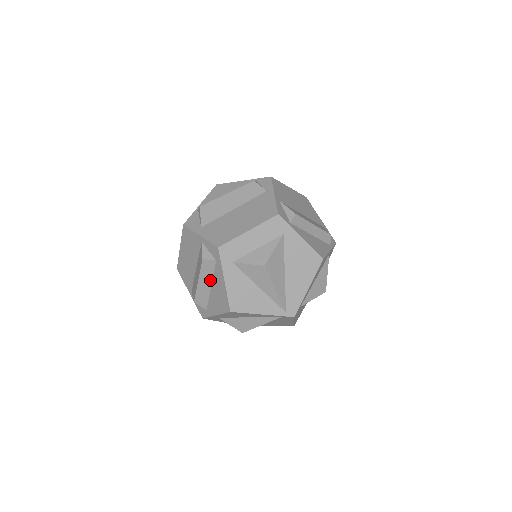
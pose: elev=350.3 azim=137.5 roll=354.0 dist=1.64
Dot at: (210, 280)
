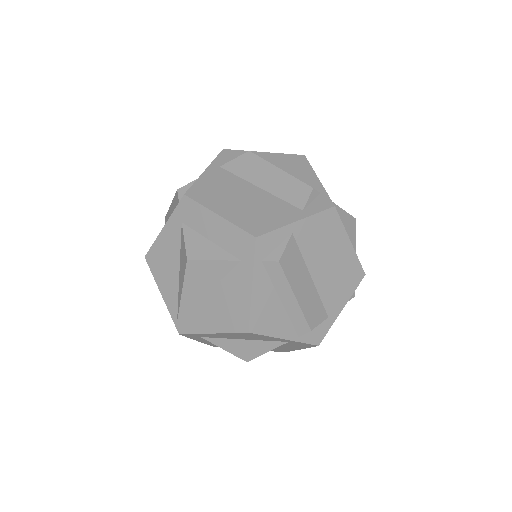
Dot at: occluded
